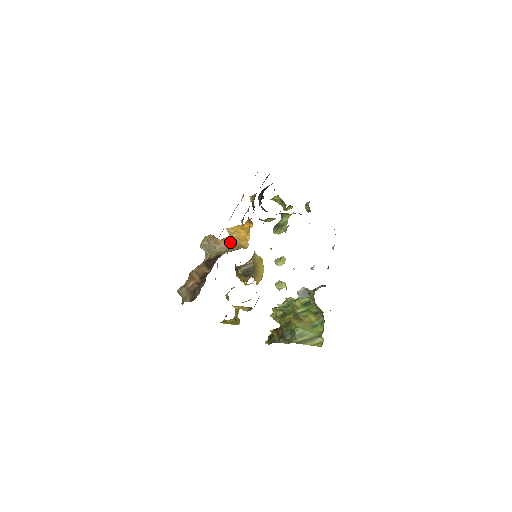
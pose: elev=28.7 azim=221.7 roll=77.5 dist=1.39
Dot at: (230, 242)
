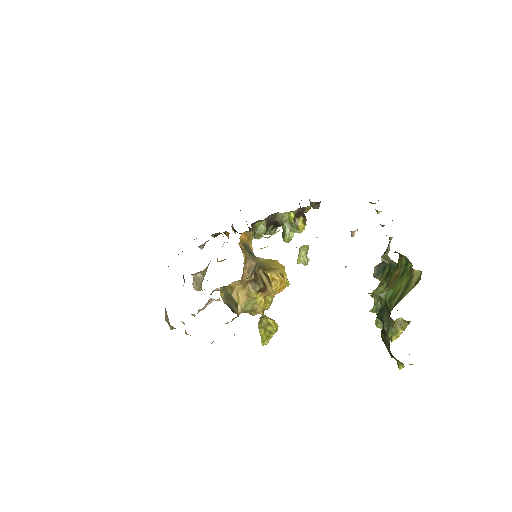
Dot at: occluded
